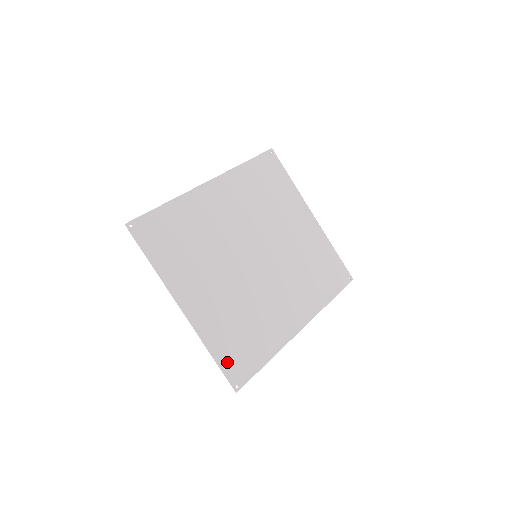
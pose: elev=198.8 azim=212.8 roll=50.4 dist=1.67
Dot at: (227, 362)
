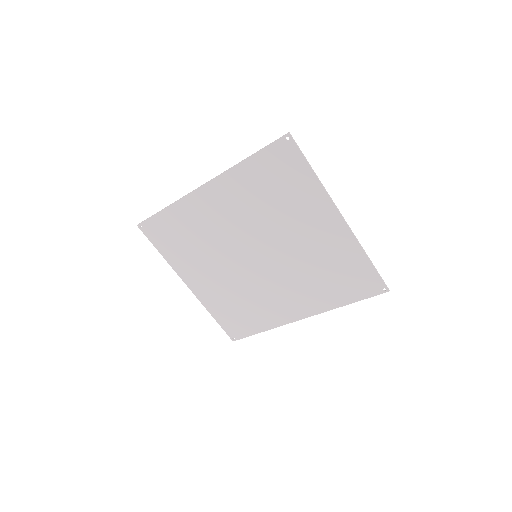
Dot at: (225, 324)
